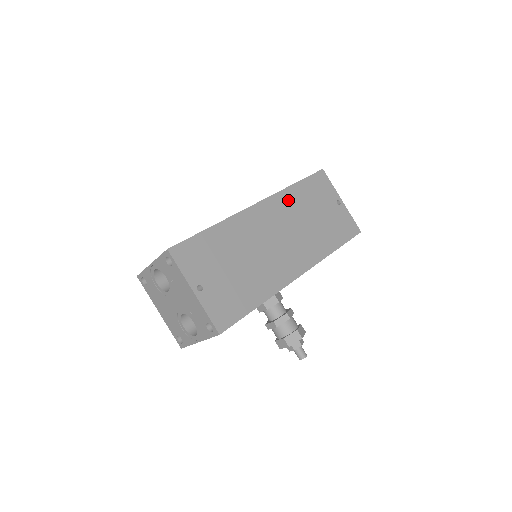
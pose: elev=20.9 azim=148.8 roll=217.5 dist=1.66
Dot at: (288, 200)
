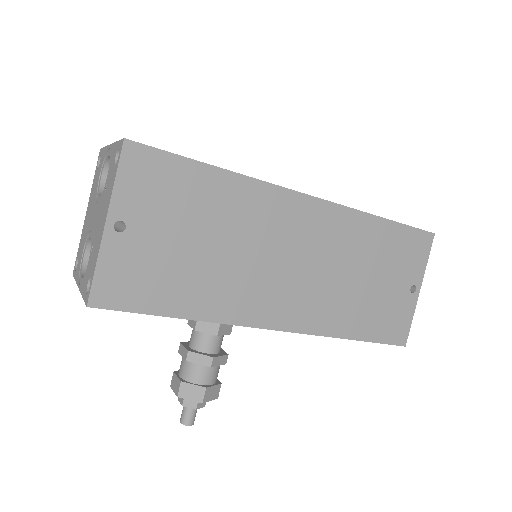
Dot at: (354, 229)
